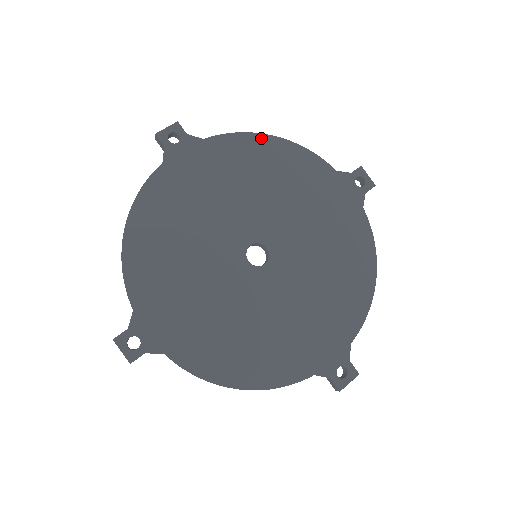
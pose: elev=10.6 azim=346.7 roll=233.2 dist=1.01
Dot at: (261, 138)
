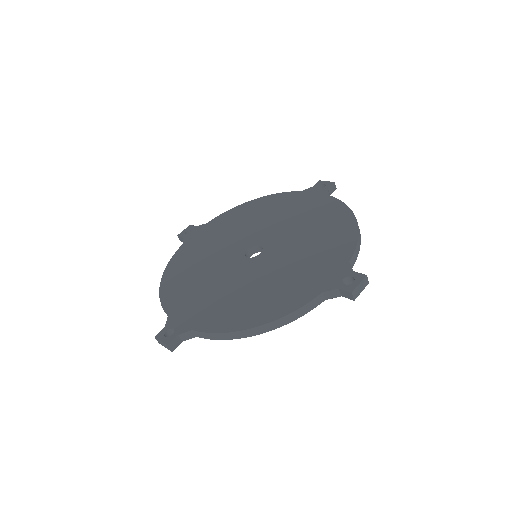
Dot at: (244, 205)
